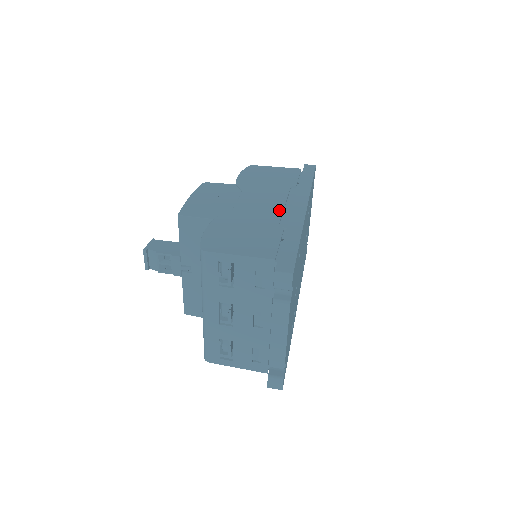
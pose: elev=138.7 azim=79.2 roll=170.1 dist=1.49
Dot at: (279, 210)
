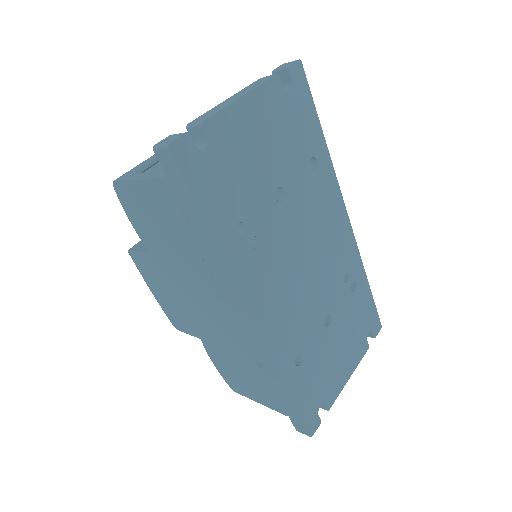
Dot at: occluded
